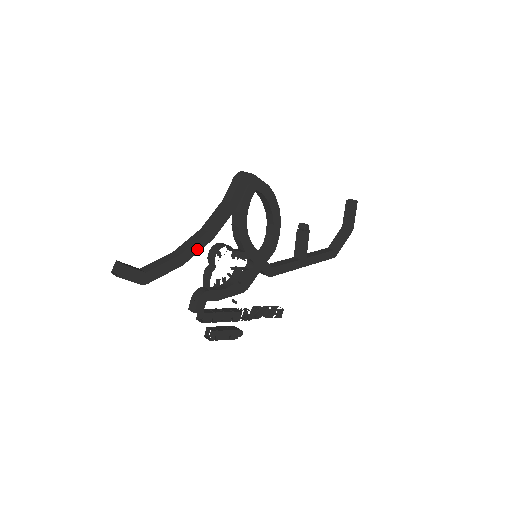
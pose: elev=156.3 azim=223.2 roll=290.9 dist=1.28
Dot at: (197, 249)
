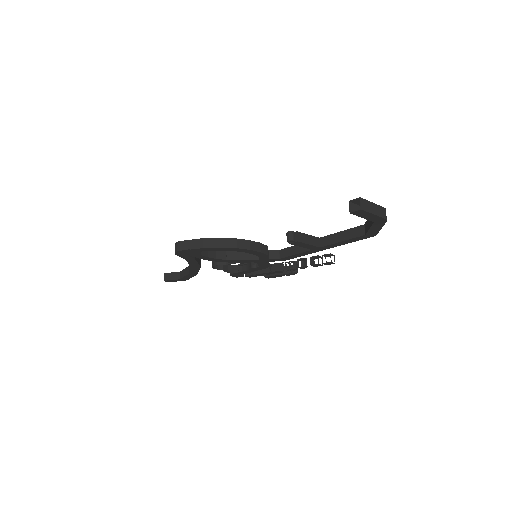
Dot at: (196, 270)
